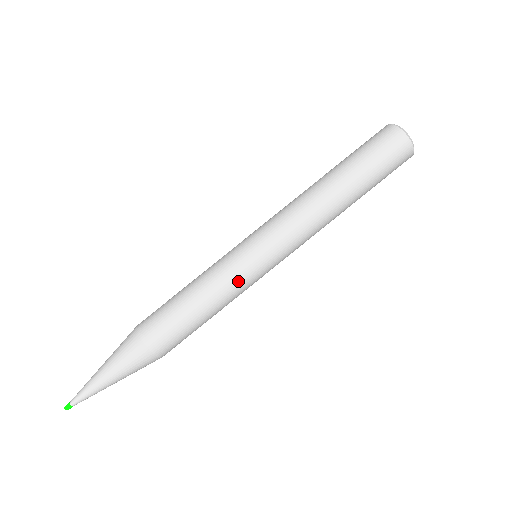
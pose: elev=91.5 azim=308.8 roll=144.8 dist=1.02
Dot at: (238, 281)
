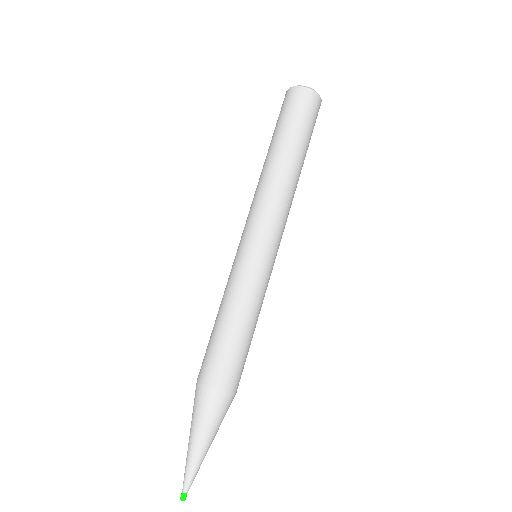
Dot at: (264, 286)
